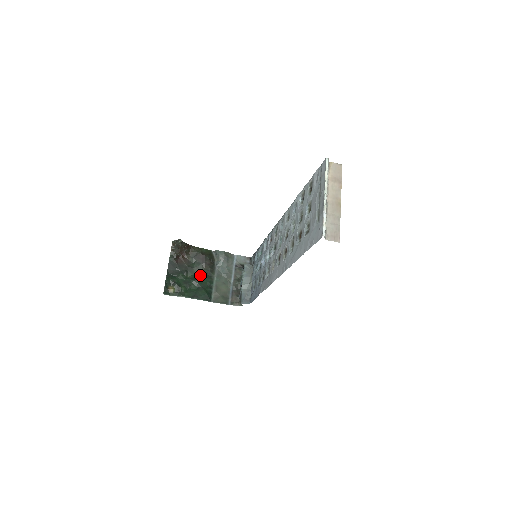
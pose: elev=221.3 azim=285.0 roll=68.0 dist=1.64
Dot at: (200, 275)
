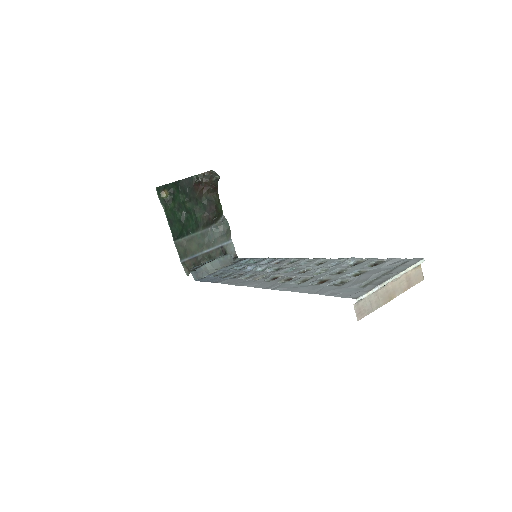
Dot at: (194, 215)
